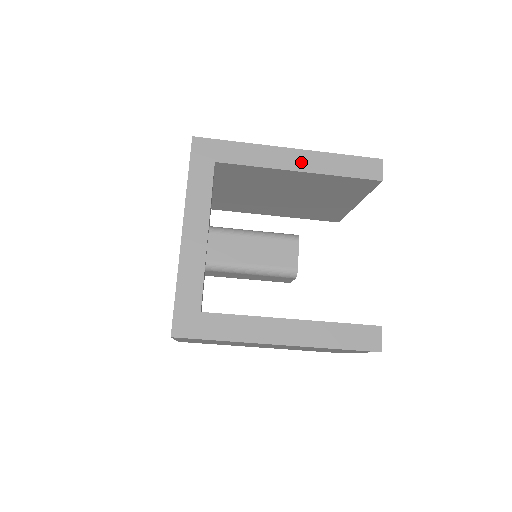
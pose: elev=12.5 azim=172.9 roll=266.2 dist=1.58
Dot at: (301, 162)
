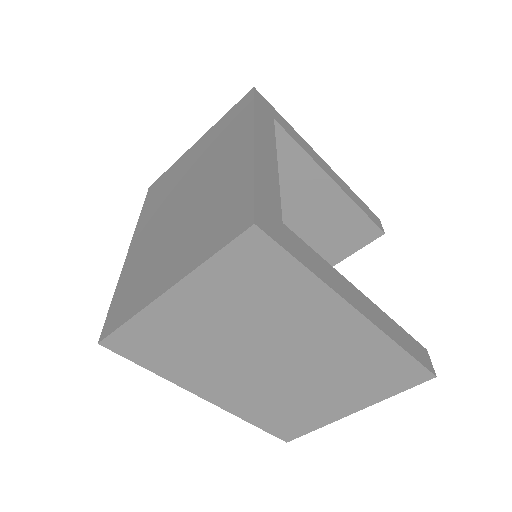
Dot at: (334, 176)
